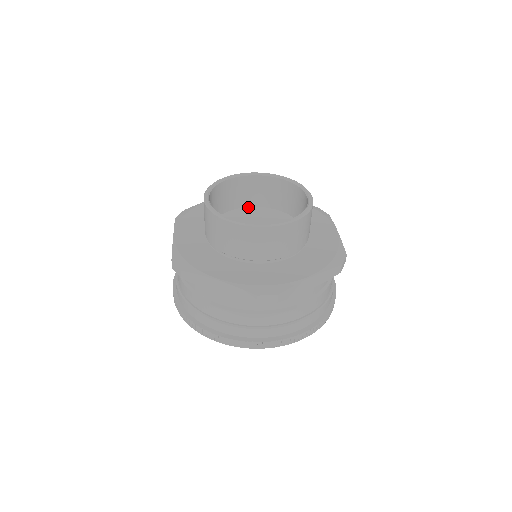
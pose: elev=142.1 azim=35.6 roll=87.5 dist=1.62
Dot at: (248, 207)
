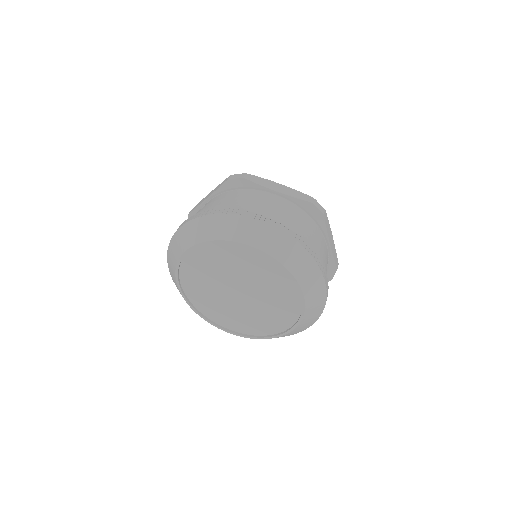
Dot at: occluded
